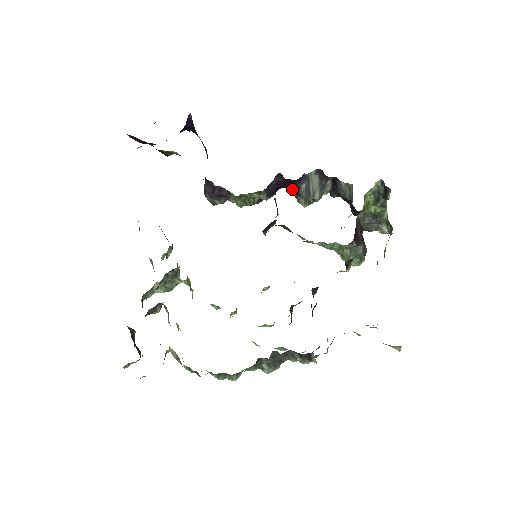
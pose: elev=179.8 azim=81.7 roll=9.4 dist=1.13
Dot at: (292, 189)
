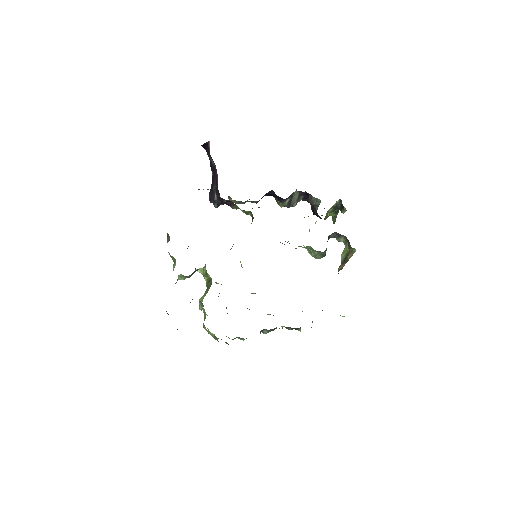
Dot at: (277, 198)
